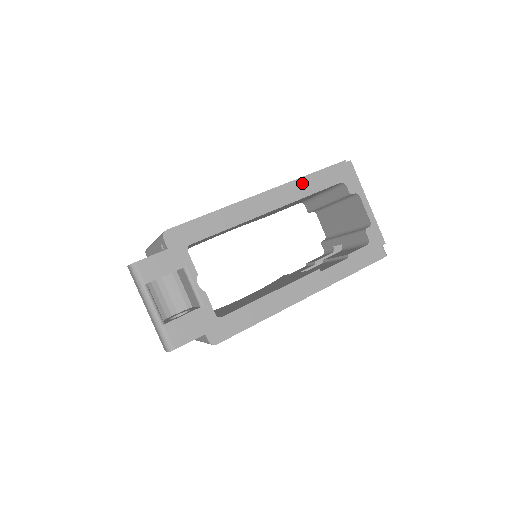
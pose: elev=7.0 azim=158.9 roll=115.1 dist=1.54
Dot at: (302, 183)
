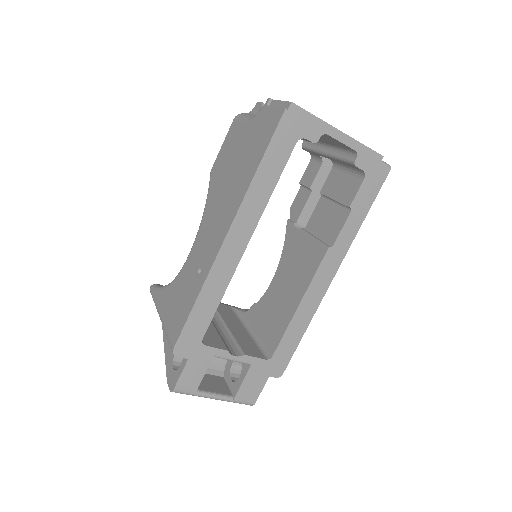
Dot at: (256, 187)
